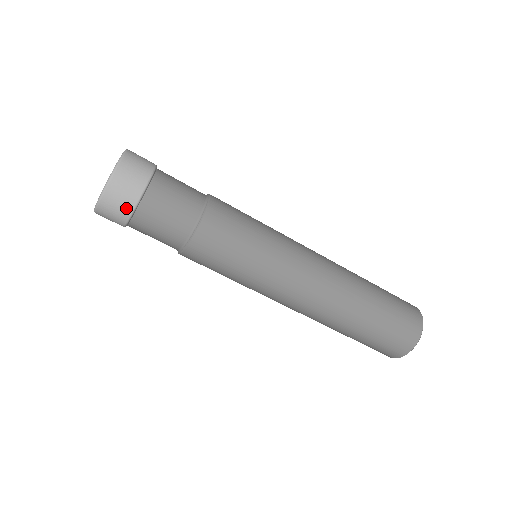
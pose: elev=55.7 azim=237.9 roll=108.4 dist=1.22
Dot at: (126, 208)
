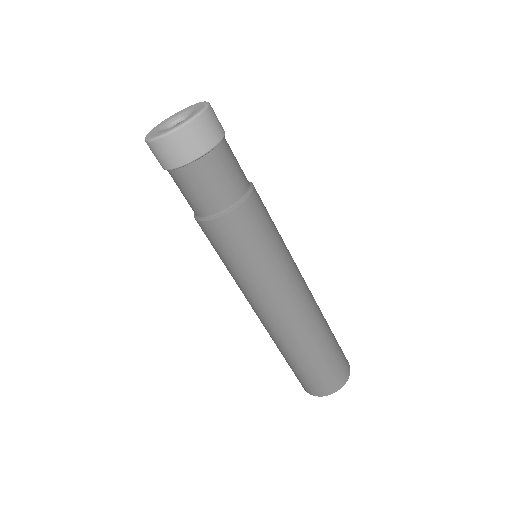
Dot at: (204, 145)
